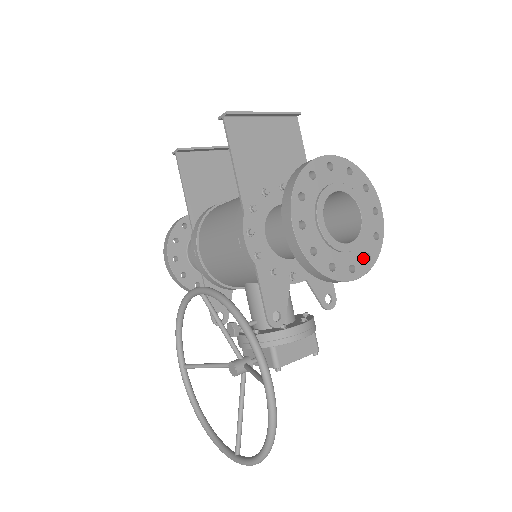
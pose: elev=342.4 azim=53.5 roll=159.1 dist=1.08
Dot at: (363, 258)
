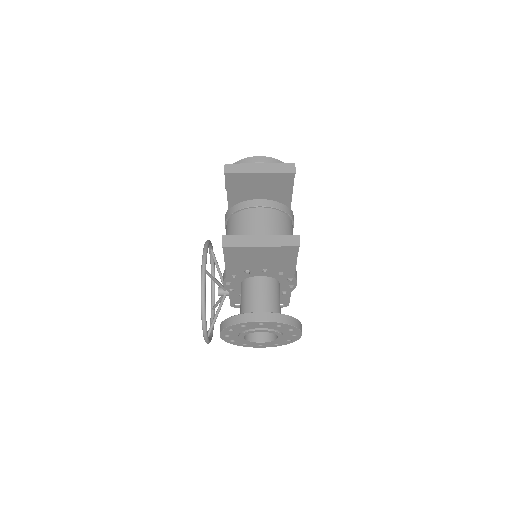
Dot at: (272, 344)
